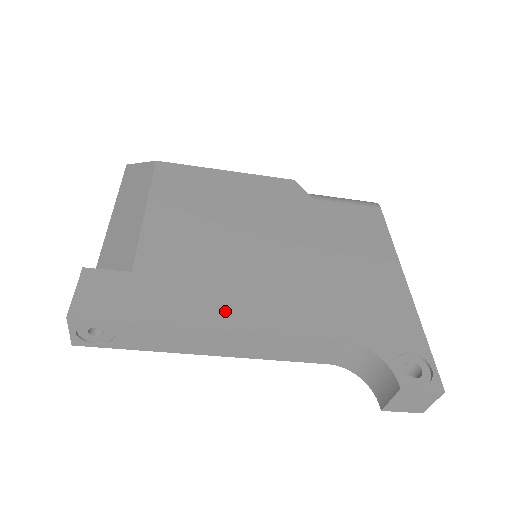
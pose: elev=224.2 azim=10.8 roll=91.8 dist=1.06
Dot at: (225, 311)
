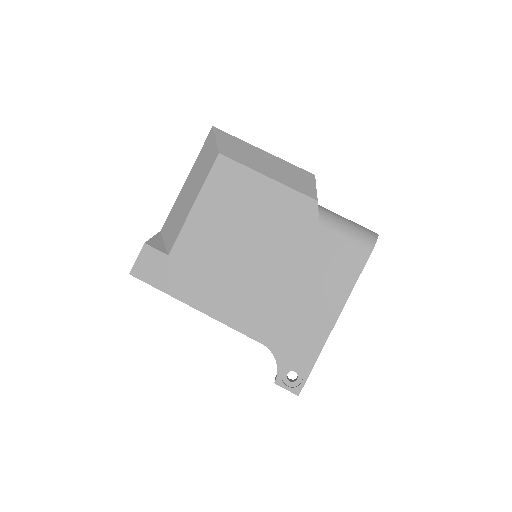
Dot at: (207, 300)
